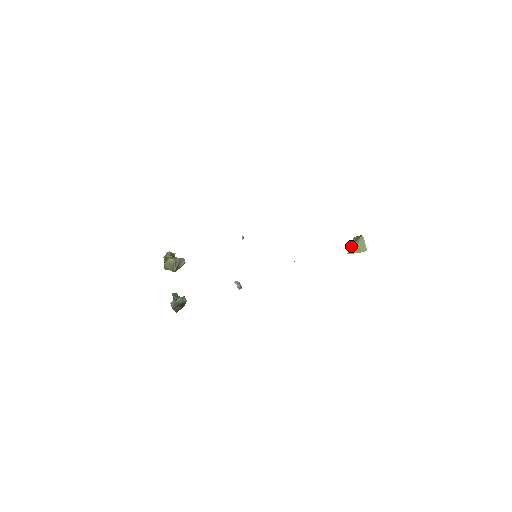
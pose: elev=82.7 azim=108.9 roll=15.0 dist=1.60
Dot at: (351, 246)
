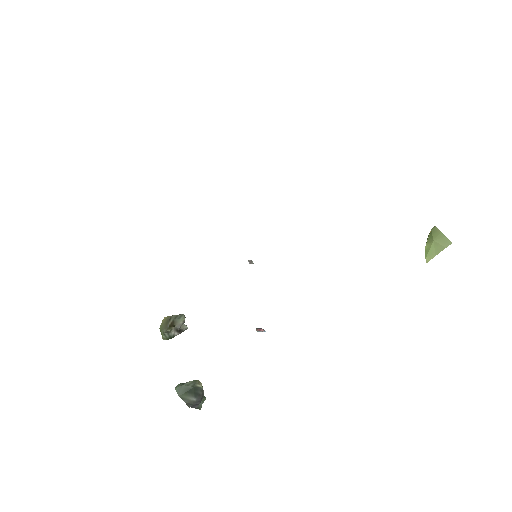
Dot at: (425, 248)
